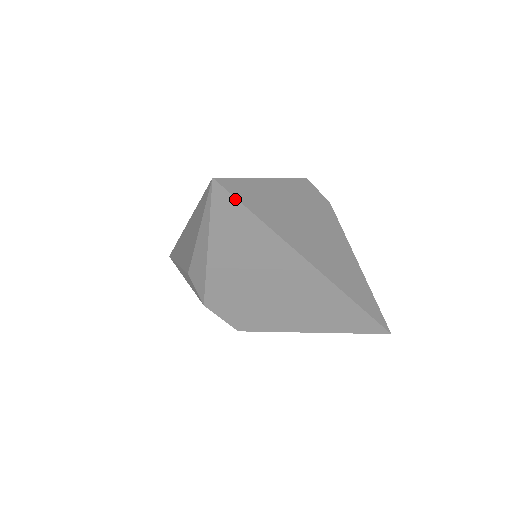
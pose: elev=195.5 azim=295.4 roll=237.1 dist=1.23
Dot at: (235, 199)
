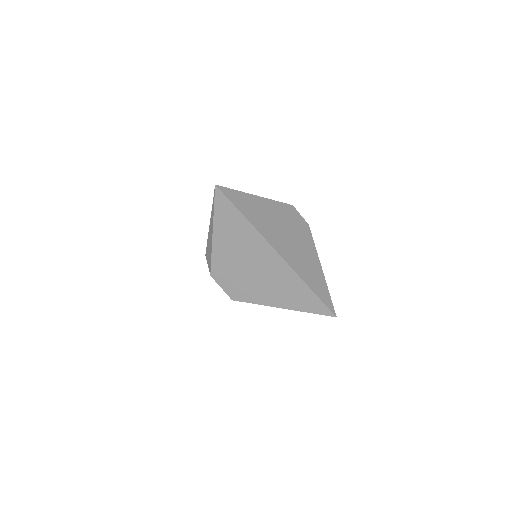
Dot at: (228, 199)
